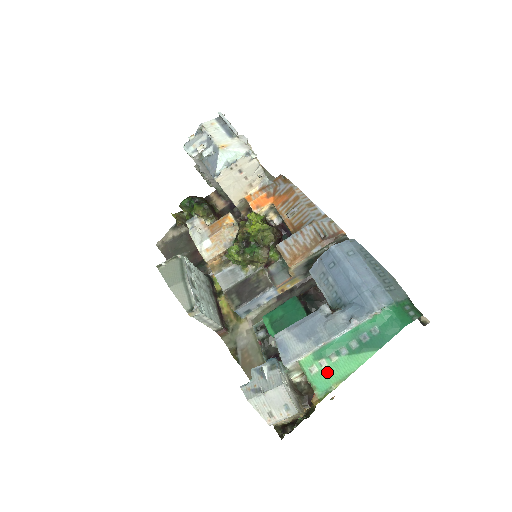
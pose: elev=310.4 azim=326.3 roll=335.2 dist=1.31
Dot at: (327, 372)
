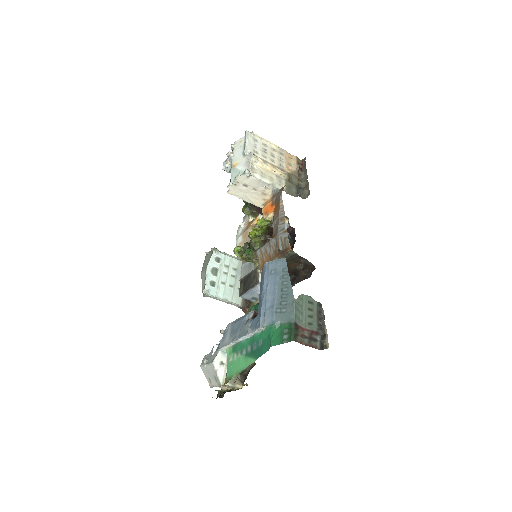
Dot at: (234, 364)
